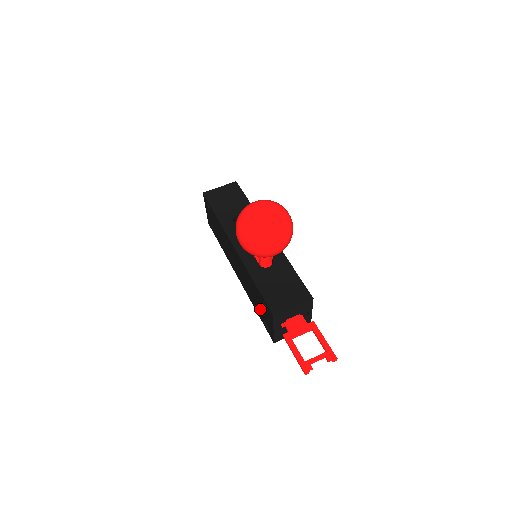
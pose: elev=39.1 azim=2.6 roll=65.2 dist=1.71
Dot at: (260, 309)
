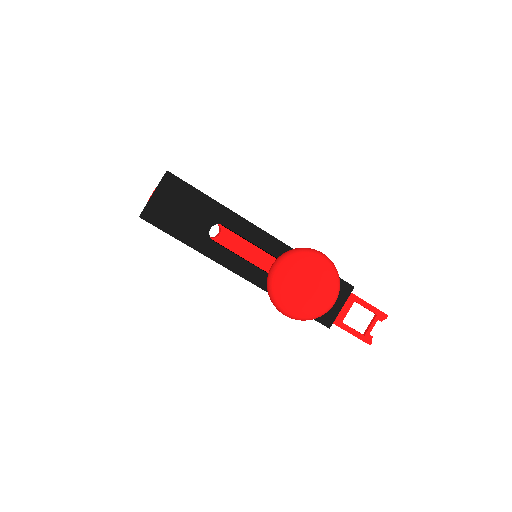
Dot at: occluded
